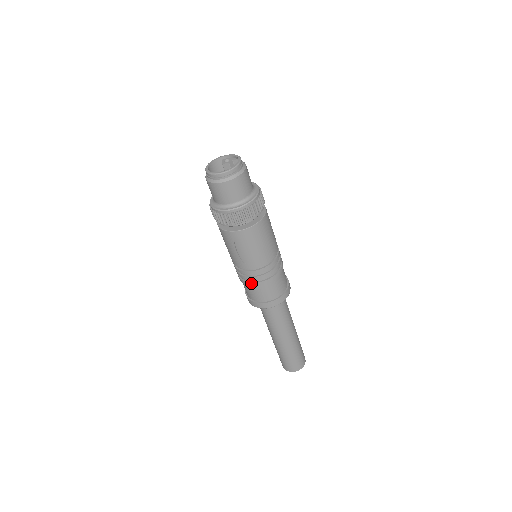
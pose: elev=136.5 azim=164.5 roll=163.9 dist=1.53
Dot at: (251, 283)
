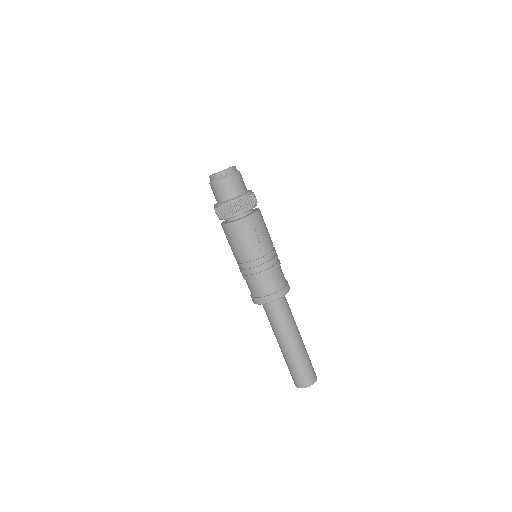
Dot at: (265, 271)
